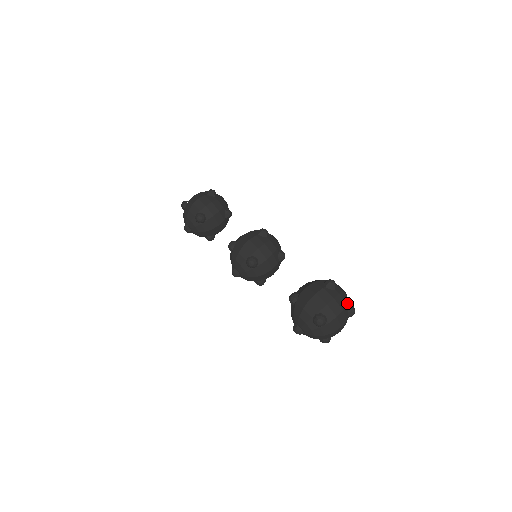
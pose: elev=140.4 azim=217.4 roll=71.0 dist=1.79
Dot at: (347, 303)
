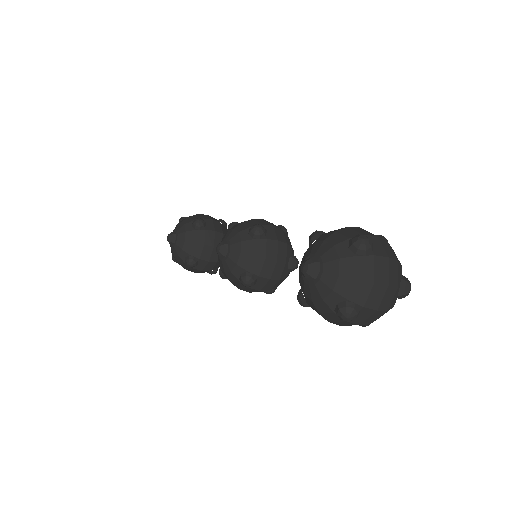
Dot at: (401, 270)
